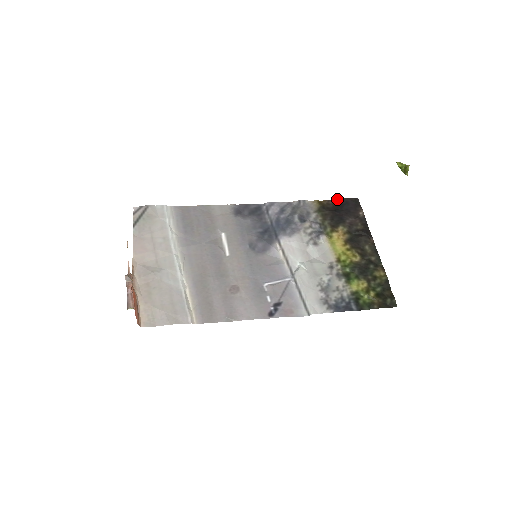
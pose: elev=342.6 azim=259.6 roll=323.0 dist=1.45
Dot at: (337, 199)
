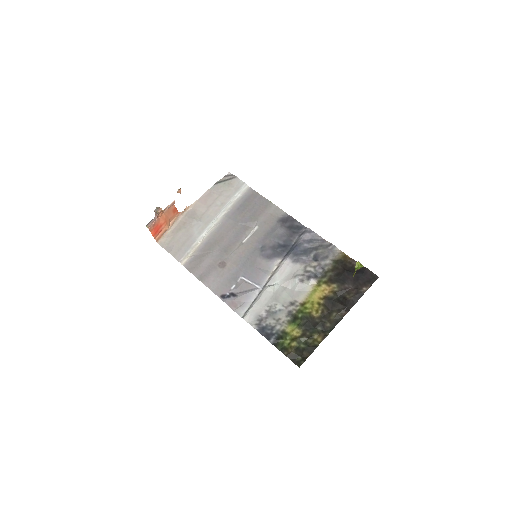
Dot at: occluded
